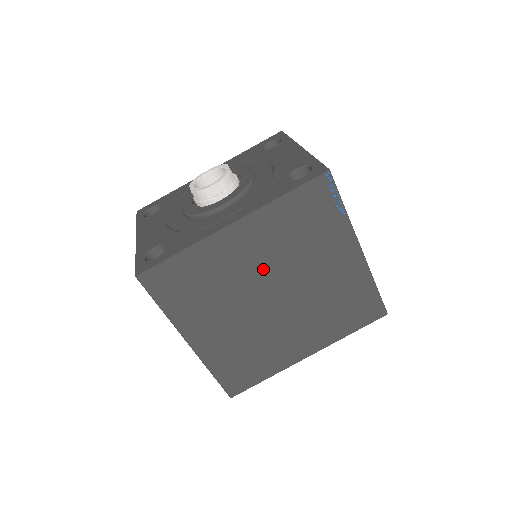
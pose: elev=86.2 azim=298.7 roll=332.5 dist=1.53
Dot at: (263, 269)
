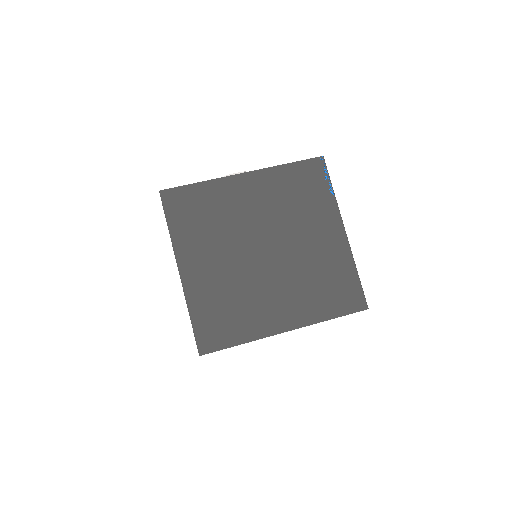
Dot at: (260, 220)
